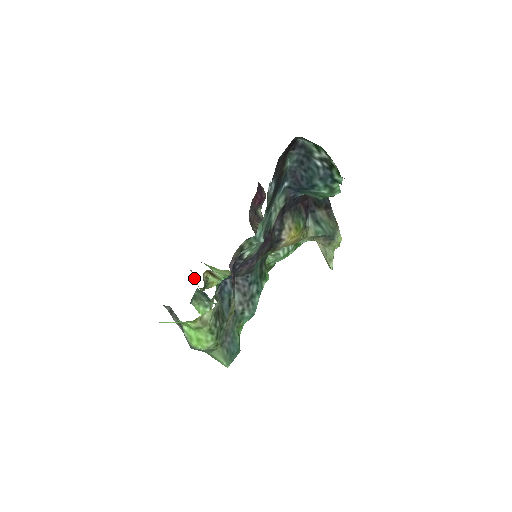
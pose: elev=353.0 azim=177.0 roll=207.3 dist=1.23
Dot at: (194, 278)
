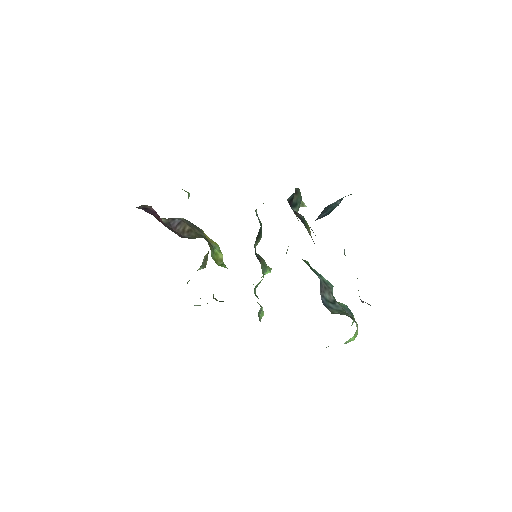
Dot at: occluded
